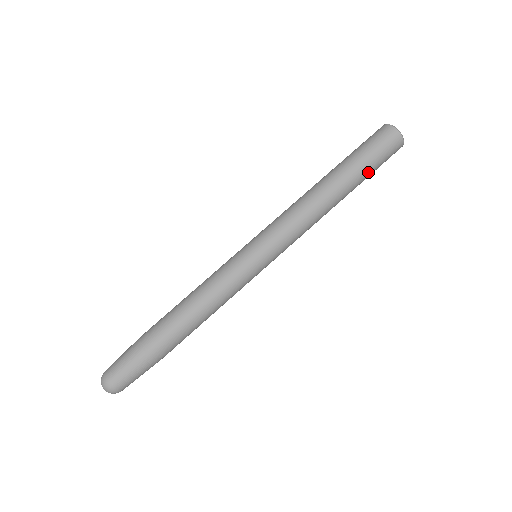
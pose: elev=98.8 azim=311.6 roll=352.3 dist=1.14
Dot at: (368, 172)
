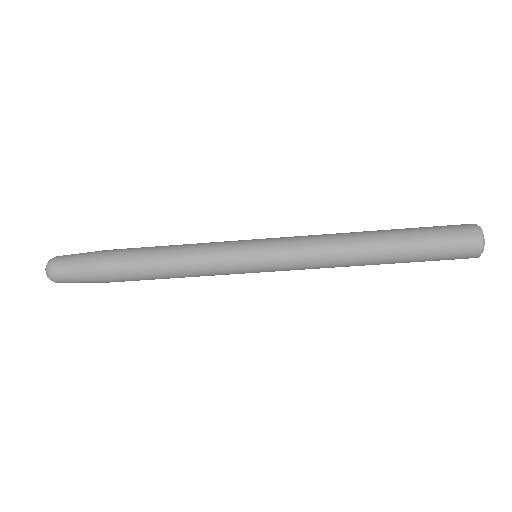
Dot at: (421, 257)
